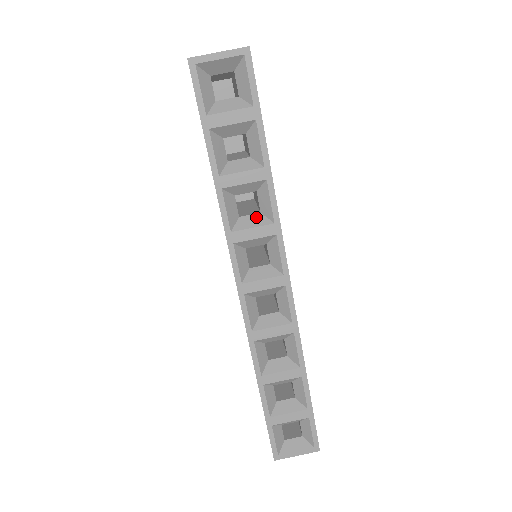
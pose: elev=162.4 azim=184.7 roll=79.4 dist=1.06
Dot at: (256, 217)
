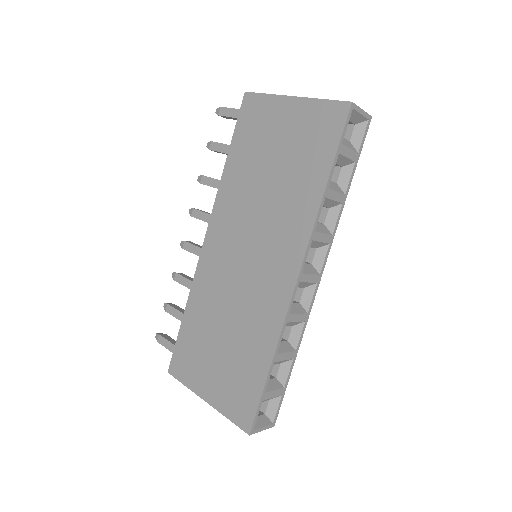
Dot at: (323, 226)
